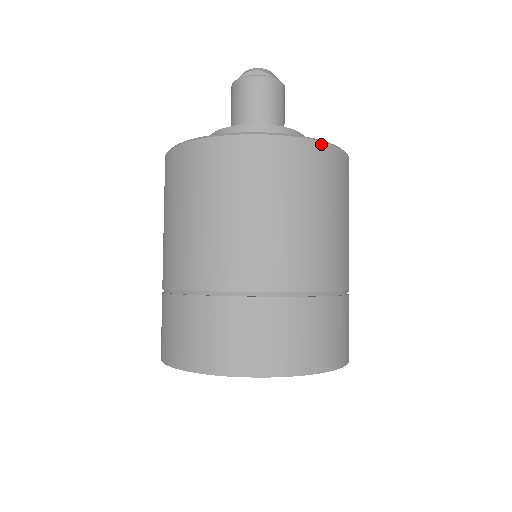
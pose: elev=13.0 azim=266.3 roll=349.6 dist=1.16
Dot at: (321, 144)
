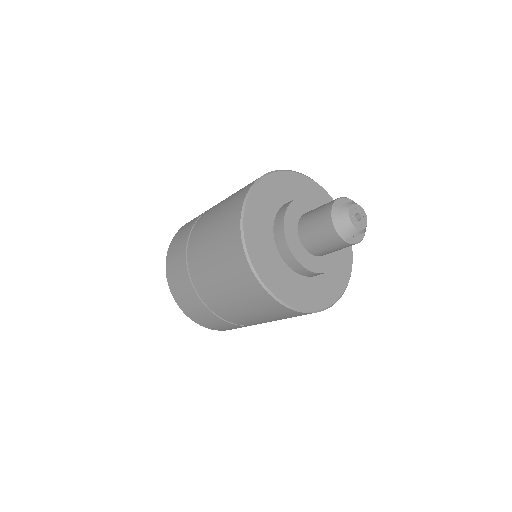
Dot at: (350, 272)
